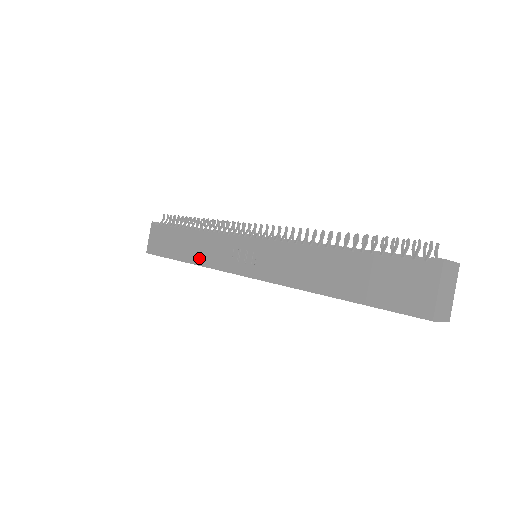
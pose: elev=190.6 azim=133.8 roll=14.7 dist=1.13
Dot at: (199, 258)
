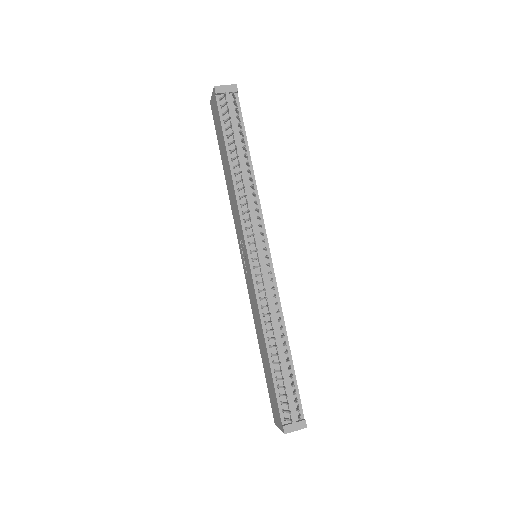
Dot at: (230, 196)
